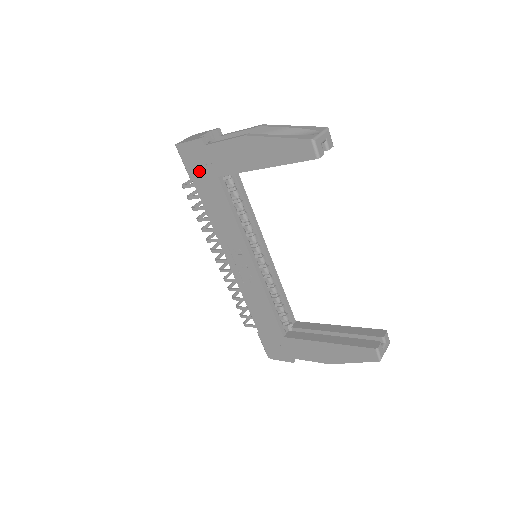
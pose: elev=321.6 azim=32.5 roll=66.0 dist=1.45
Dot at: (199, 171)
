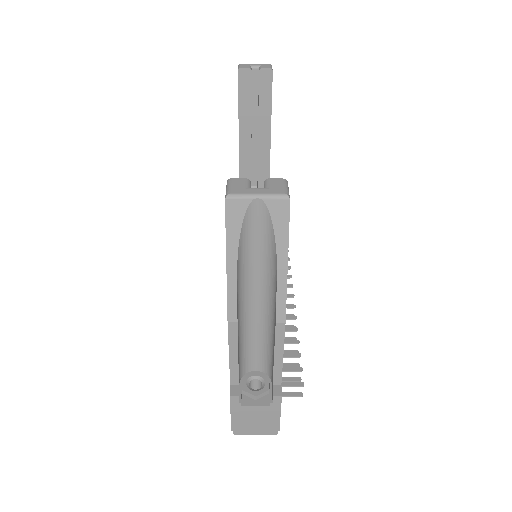
Dot at: occluded
